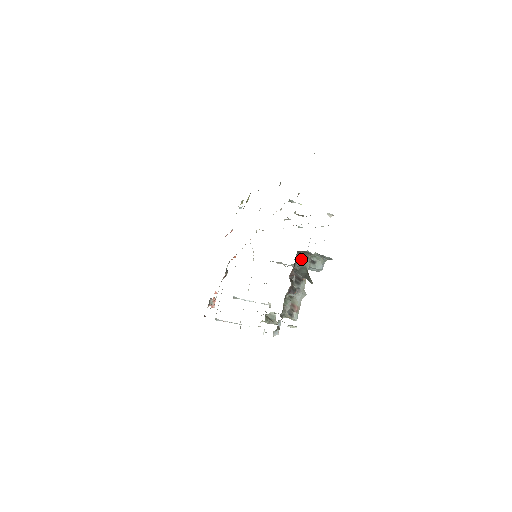
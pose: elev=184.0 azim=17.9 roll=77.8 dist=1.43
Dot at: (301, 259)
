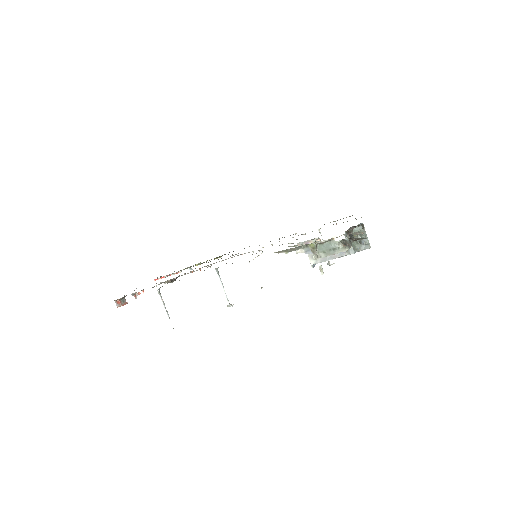
Dot at: occluded
